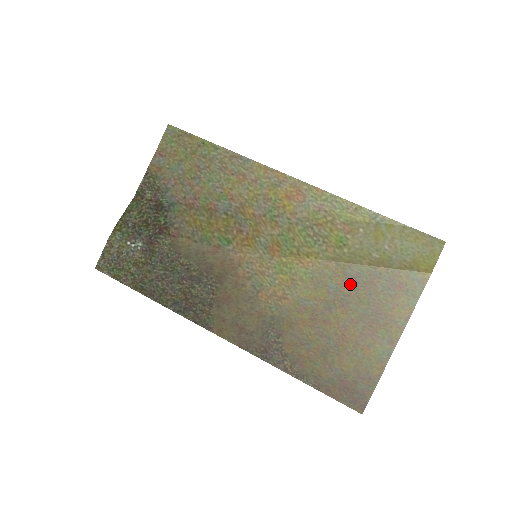
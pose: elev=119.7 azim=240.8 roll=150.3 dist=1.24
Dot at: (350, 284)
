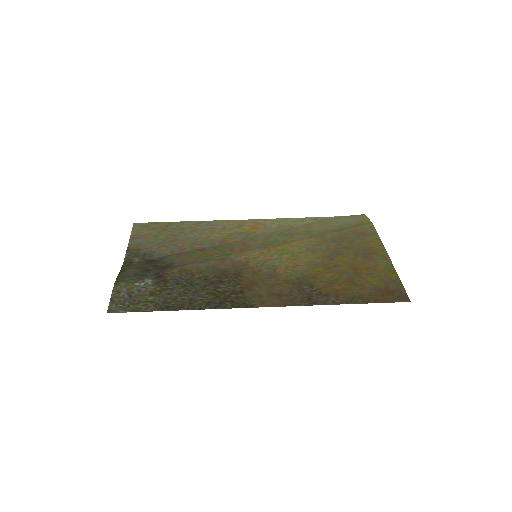
Dot at: (333, 243)
